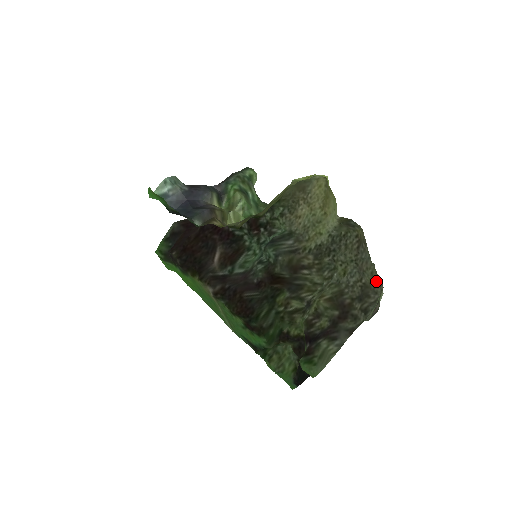
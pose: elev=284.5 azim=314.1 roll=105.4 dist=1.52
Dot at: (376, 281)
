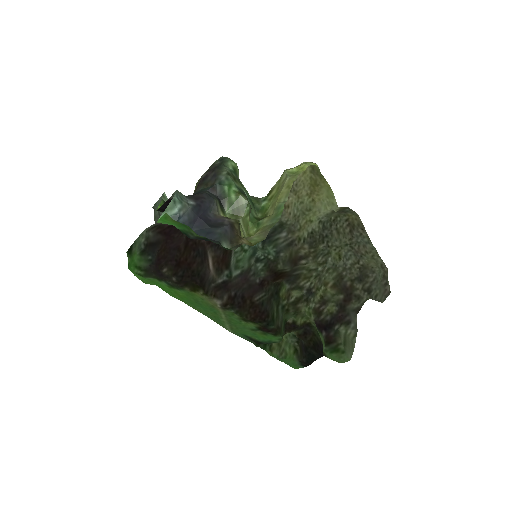
Dot at: (378, 263)
